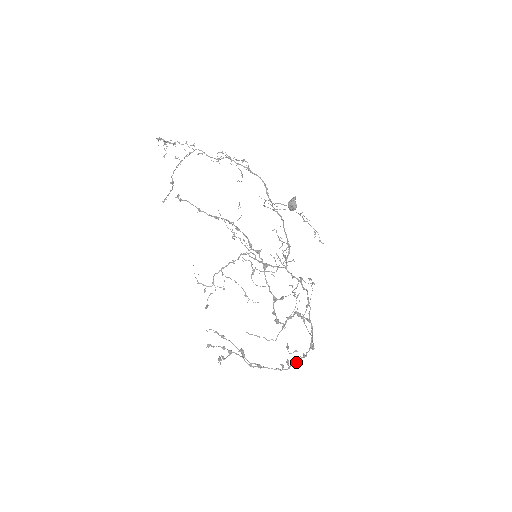
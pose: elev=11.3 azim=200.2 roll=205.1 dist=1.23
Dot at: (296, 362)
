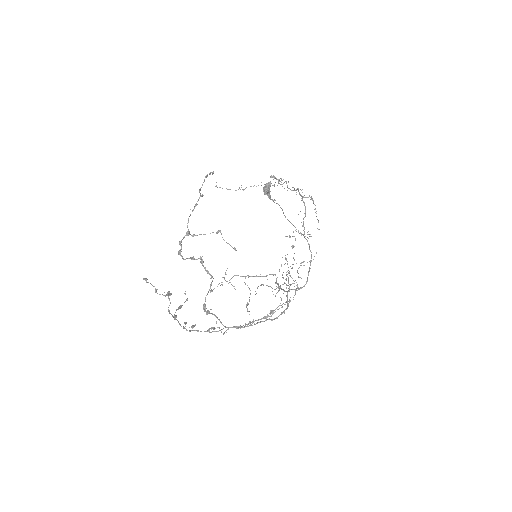
Dot at: (198, 330)
